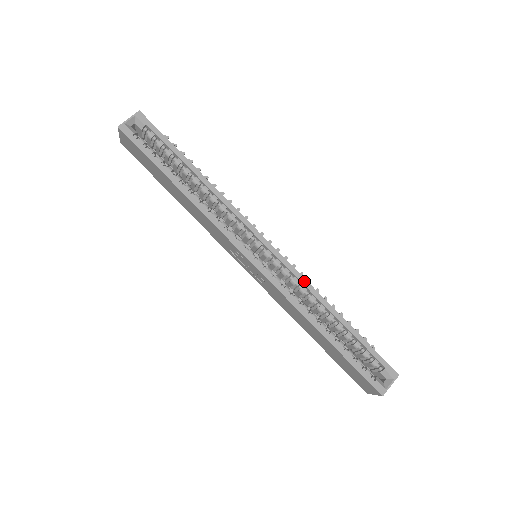
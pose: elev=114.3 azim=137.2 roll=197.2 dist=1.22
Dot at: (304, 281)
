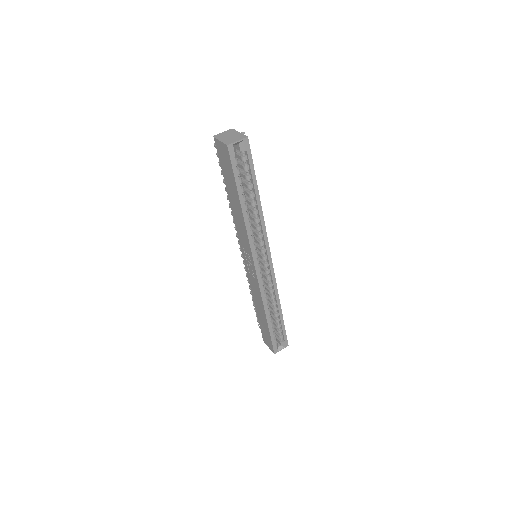
Dot at: (276, 287)
